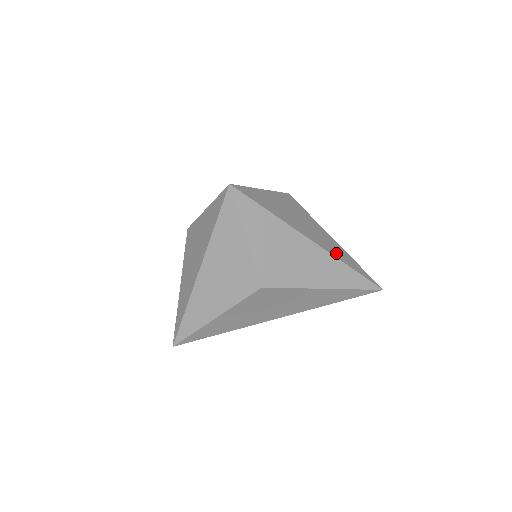
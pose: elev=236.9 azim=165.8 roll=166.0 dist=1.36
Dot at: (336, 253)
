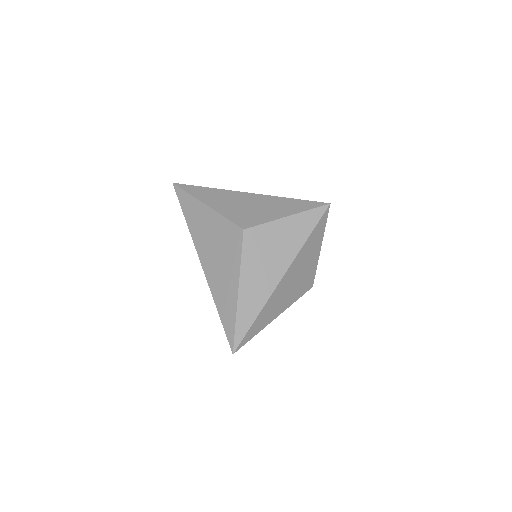
Dot at: occluded
